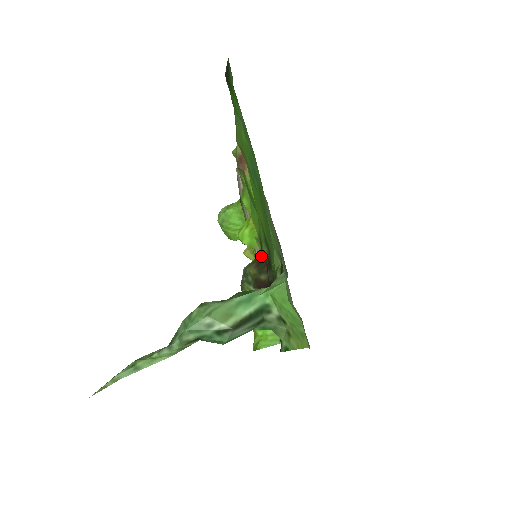
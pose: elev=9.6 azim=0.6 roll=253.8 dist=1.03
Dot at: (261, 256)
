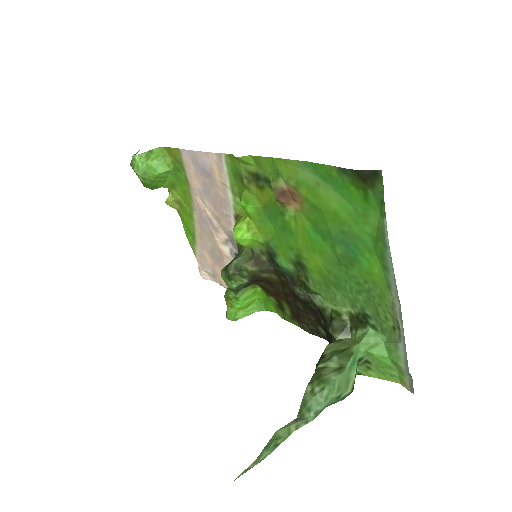
Dot at: (261, 255)
